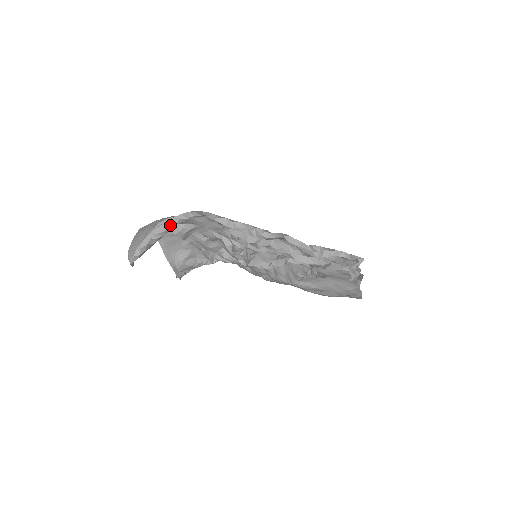
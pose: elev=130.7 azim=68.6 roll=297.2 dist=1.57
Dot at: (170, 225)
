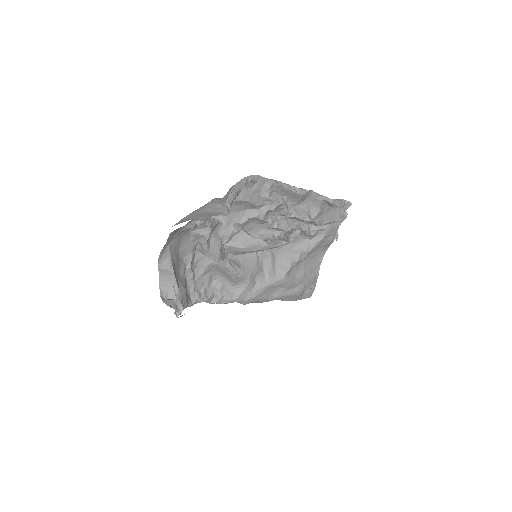
Dot at: (241, 185)
